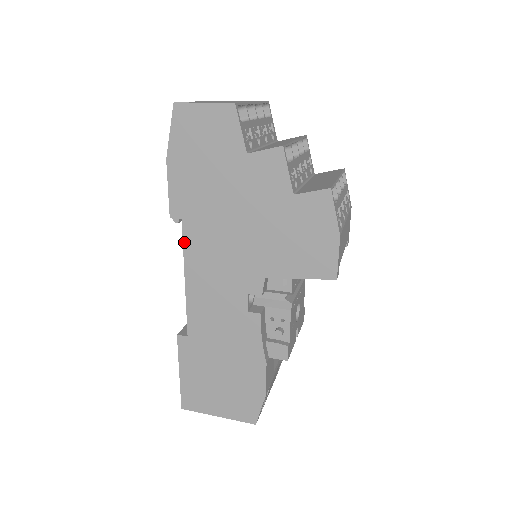
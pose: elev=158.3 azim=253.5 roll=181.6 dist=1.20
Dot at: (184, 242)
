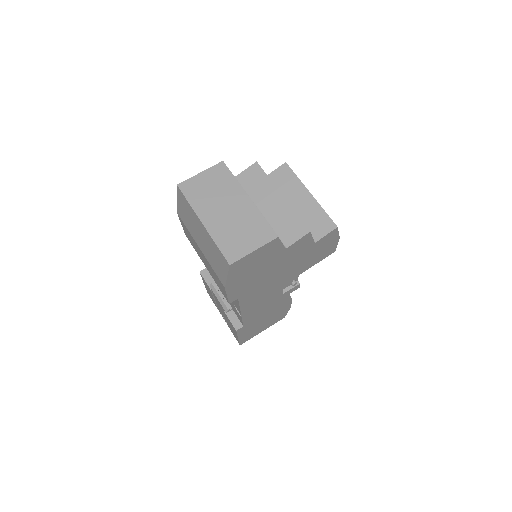
Dot at: (240, 304)
